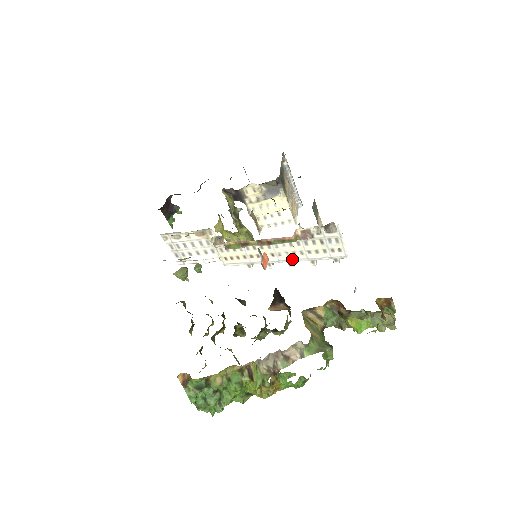
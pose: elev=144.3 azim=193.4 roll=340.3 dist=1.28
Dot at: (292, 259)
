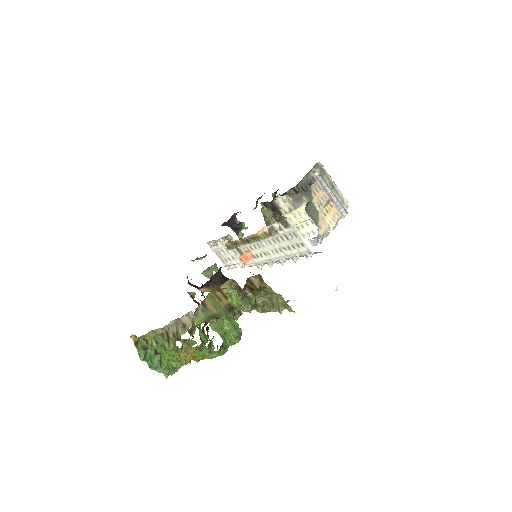
Dot at: (278, 257)
